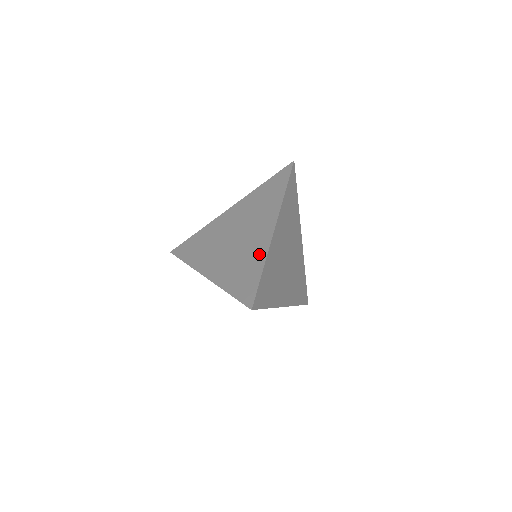
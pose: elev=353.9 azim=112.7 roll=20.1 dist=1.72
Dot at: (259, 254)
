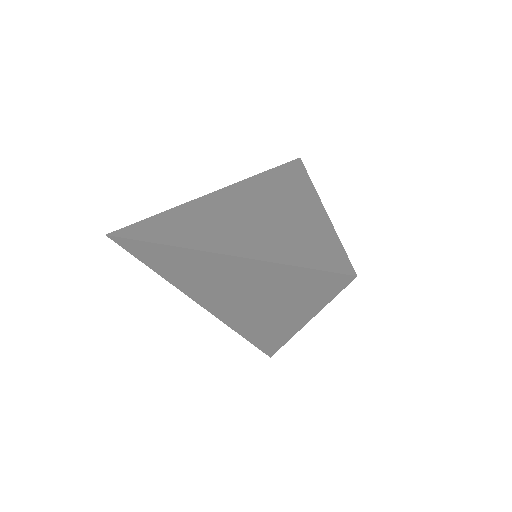
Dot at: (316, 224)
